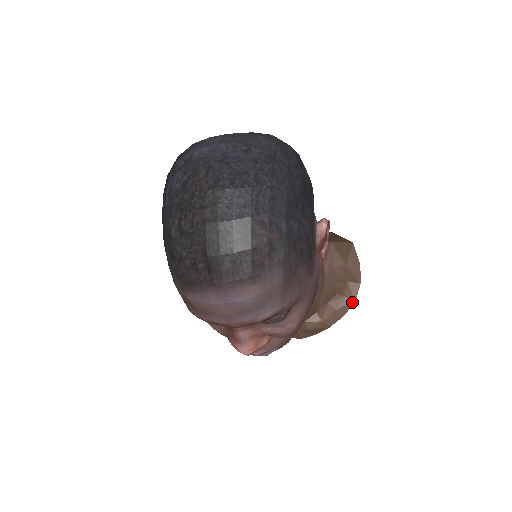
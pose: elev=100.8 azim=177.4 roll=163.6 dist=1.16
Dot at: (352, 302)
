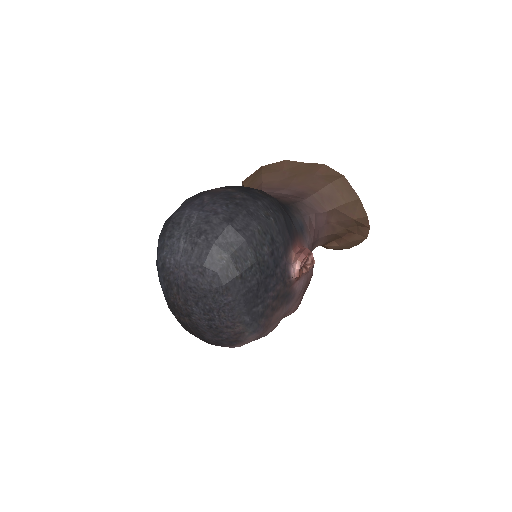
Dot at: (364, 238)
